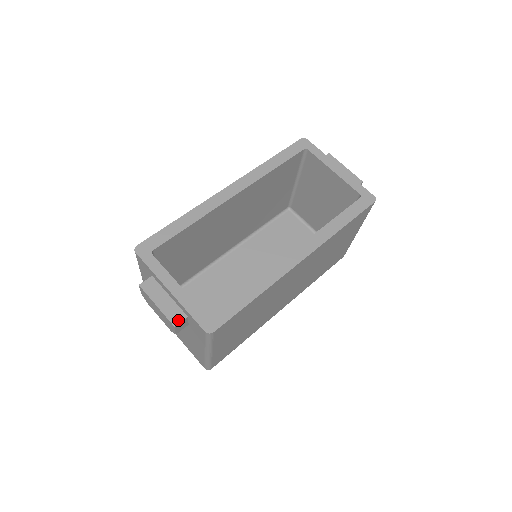
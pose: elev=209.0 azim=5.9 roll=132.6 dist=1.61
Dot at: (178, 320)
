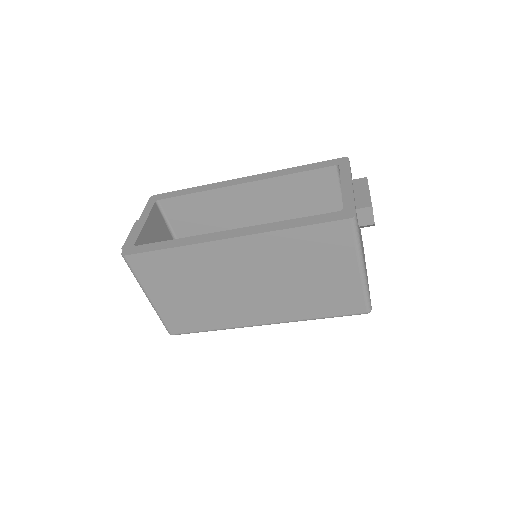
Dot at: occluded
